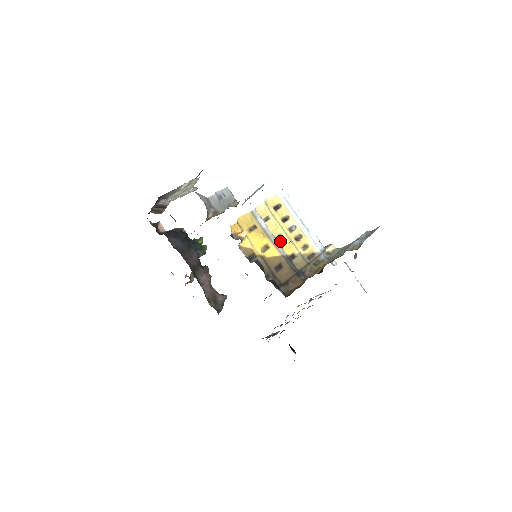
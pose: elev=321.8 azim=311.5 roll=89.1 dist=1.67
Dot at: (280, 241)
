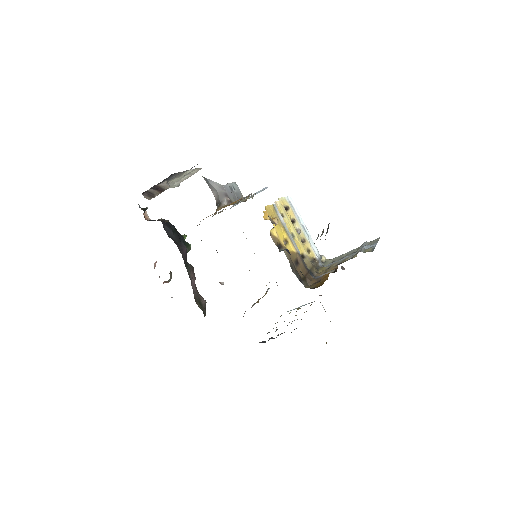
Dot at: (293, 239)
